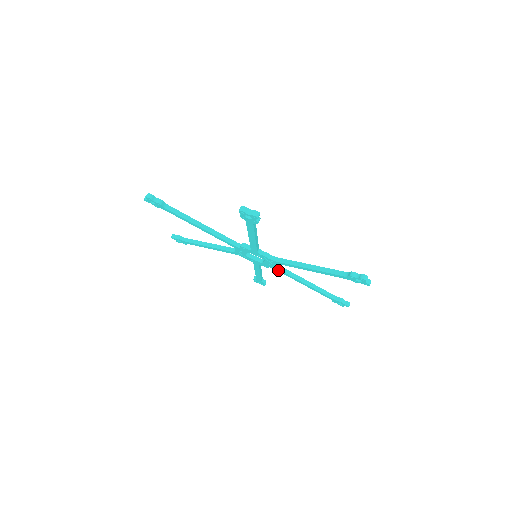
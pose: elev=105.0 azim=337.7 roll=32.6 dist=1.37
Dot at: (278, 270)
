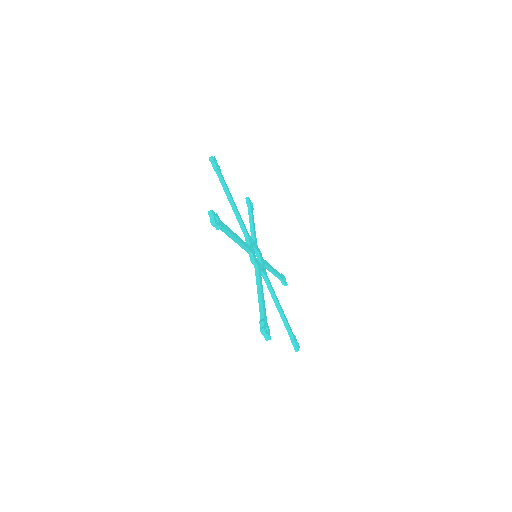
Dot at: occluded
